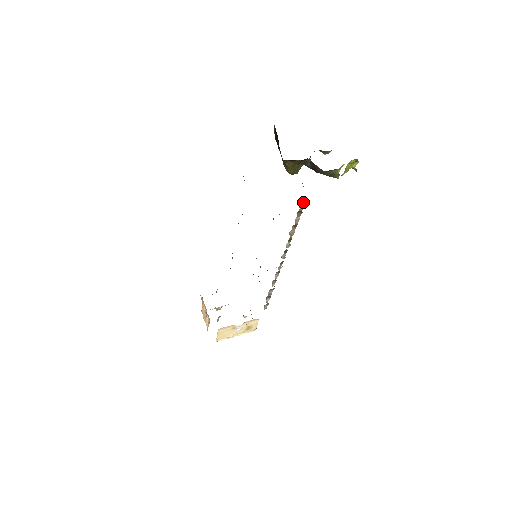
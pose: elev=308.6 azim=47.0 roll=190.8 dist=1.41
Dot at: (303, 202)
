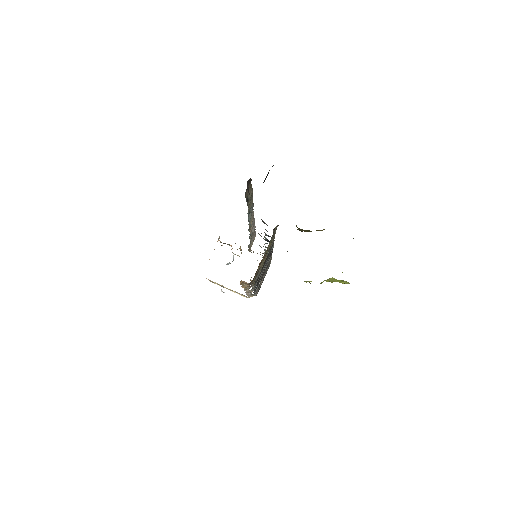
Dot at: occluded
